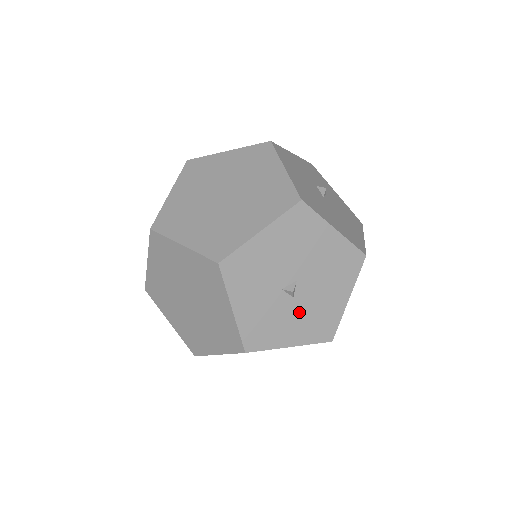
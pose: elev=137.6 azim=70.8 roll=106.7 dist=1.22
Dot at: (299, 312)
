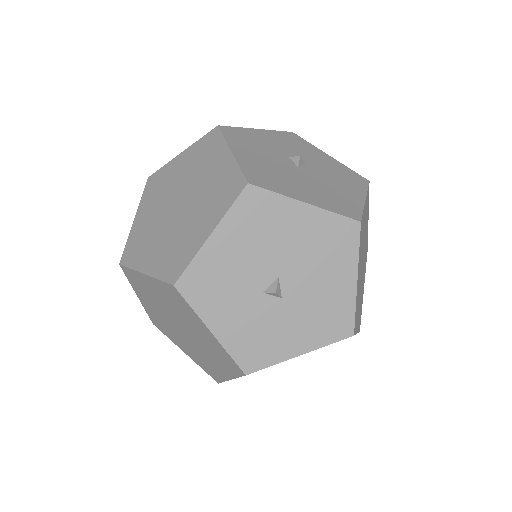
Dot at: (296, 313)
